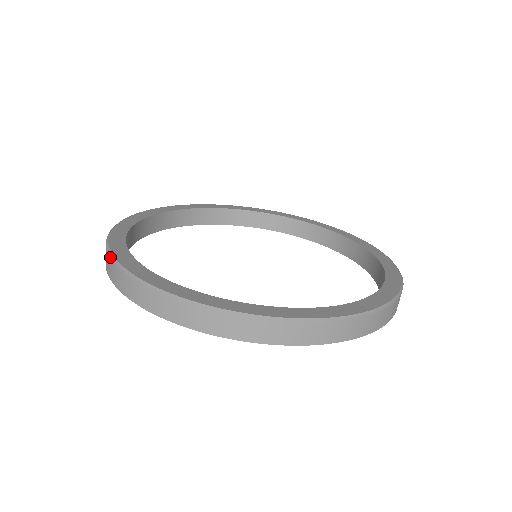
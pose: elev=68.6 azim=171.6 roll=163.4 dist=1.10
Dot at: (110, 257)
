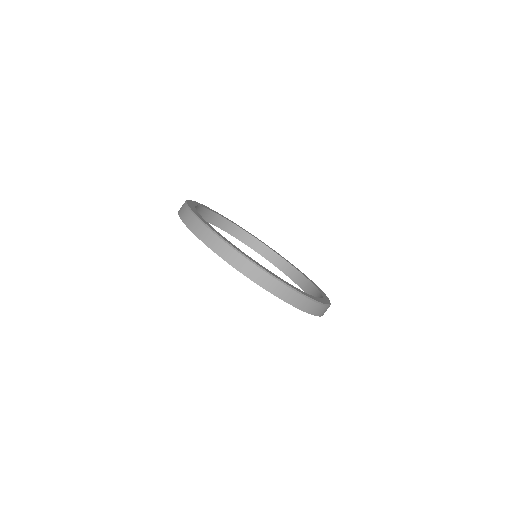
Dot at: (185, 204)
